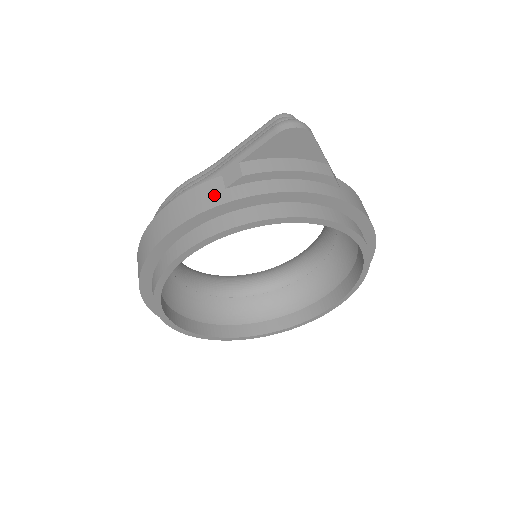
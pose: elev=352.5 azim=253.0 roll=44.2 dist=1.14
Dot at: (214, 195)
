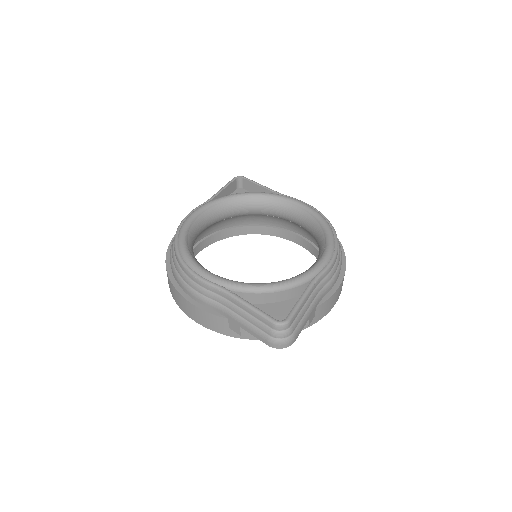
Dot at: (221, 327)
